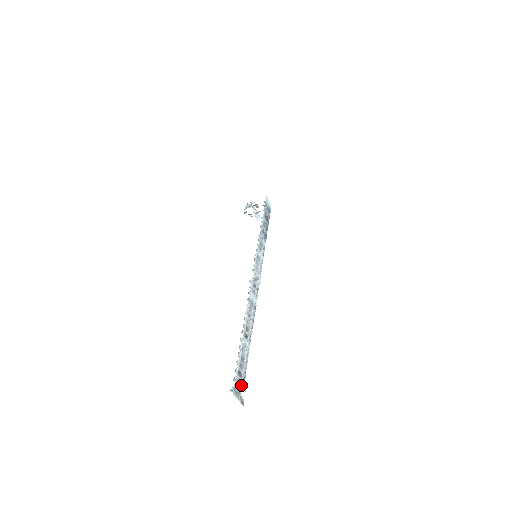
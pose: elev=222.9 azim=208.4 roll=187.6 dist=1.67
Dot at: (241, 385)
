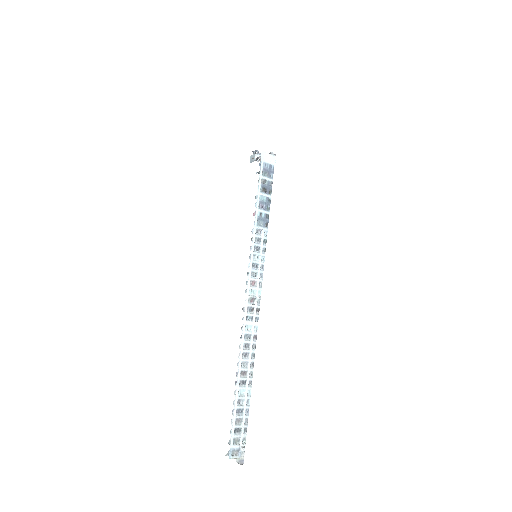
Dot at: (241, 441)
